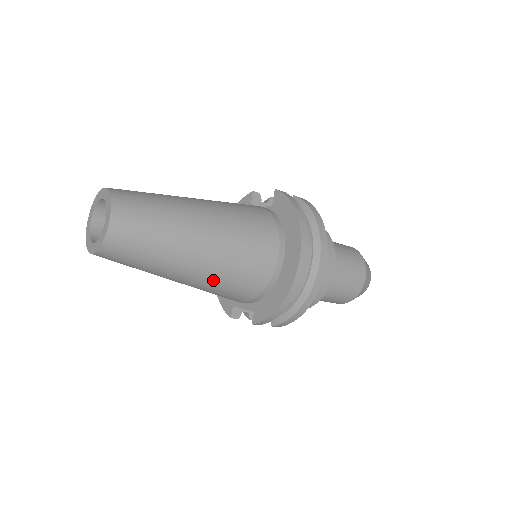
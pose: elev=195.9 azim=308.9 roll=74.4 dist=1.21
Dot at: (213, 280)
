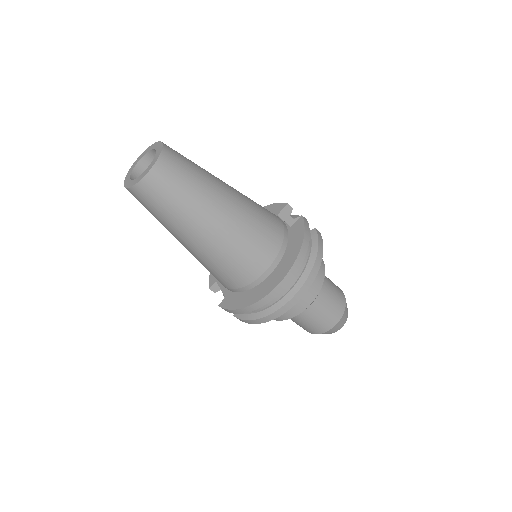
Dot at: (204, 258)
